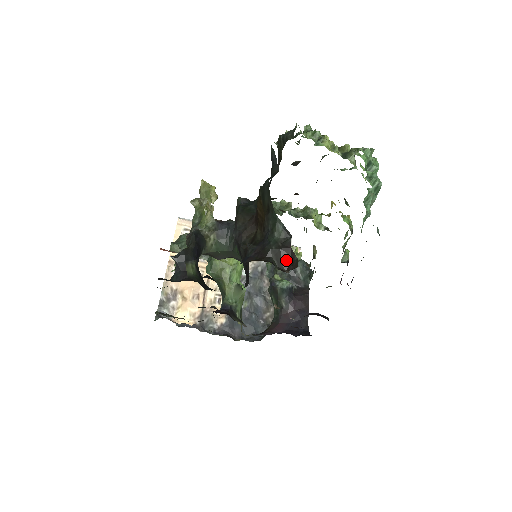
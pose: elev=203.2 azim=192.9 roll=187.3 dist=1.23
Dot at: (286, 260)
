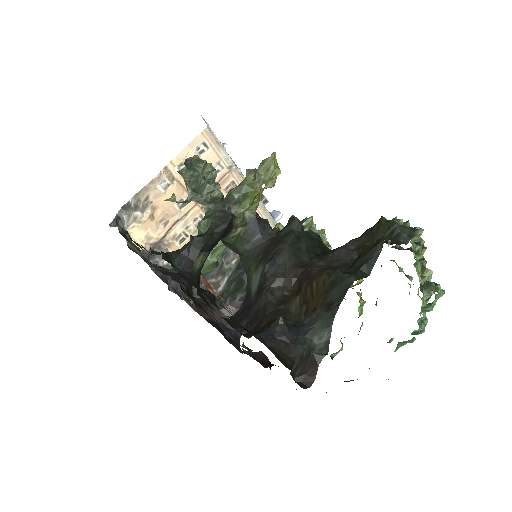
Dot at: (304, 370)
